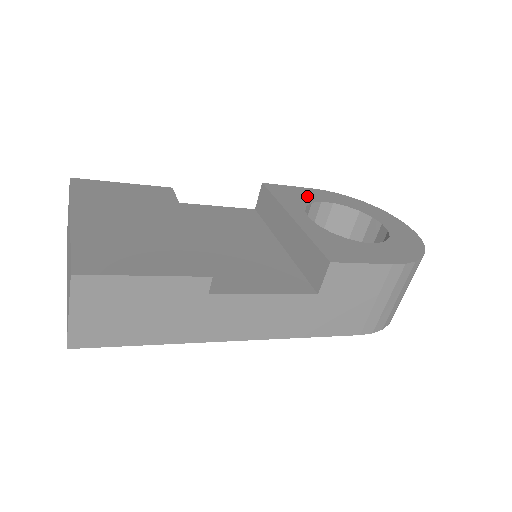
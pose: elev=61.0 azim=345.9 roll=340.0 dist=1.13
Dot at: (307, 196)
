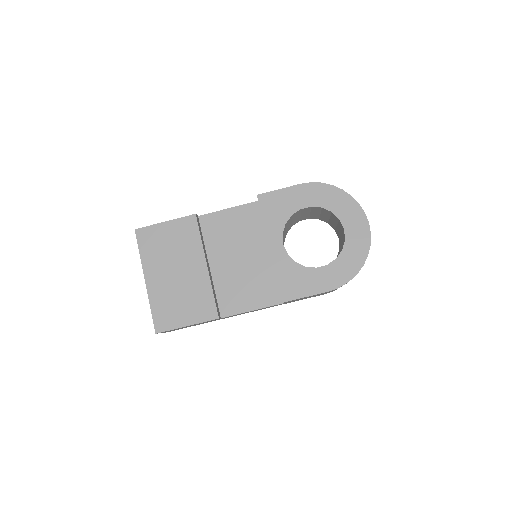
Dot at: (290, 204)
